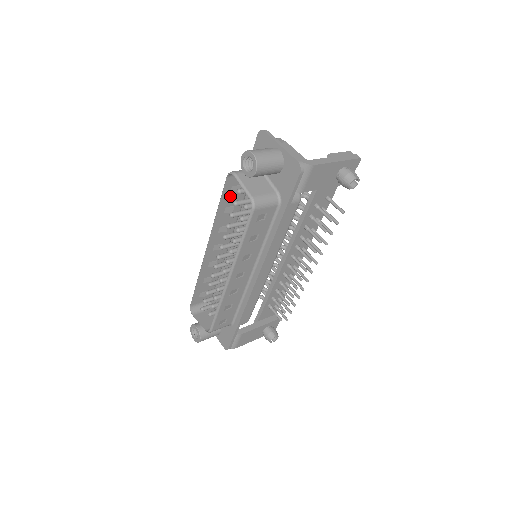
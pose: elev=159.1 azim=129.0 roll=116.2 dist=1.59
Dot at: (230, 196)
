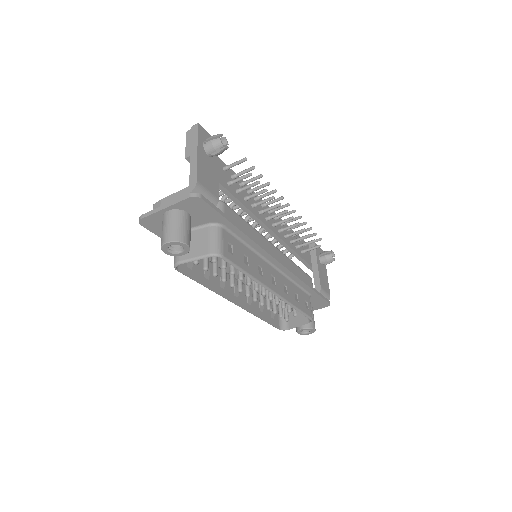
Dot at: (195, 270)
